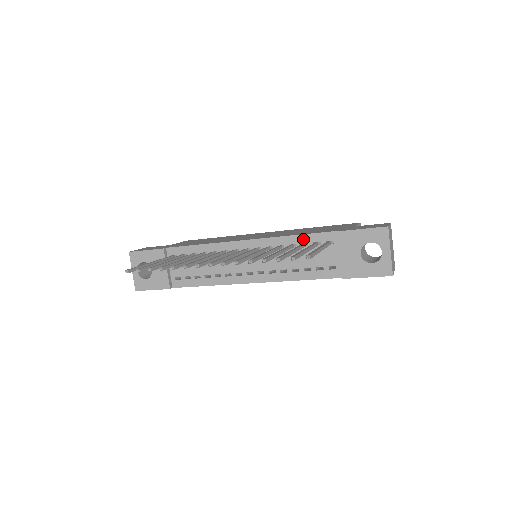
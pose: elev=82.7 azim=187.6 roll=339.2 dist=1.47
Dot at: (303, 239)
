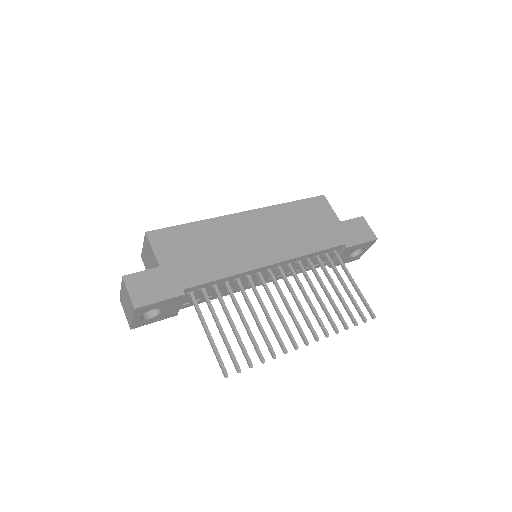
Dot at: (318, 254)
